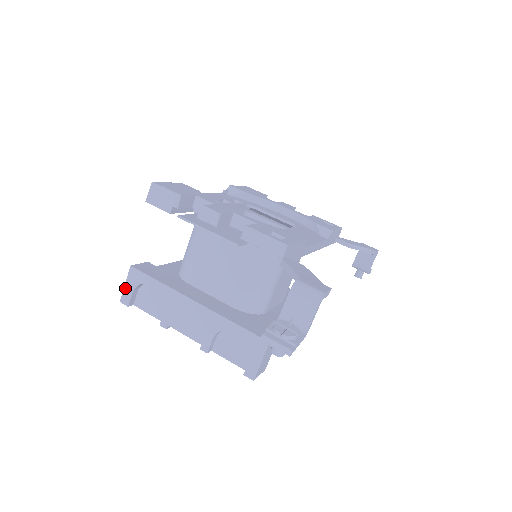
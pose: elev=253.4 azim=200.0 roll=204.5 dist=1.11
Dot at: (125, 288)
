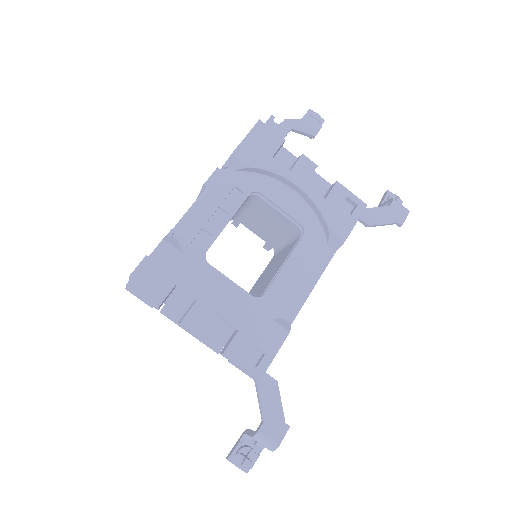
Dot at: occluded
